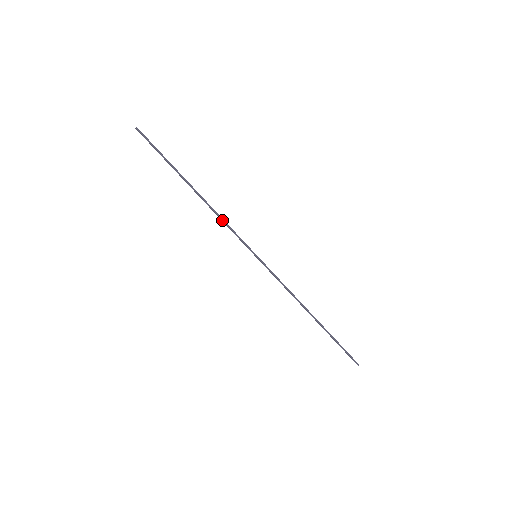
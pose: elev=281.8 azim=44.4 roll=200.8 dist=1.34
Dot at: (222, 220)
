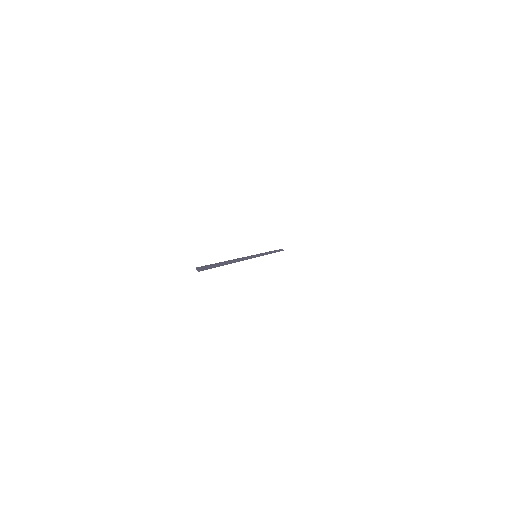
Dot at: occluded
